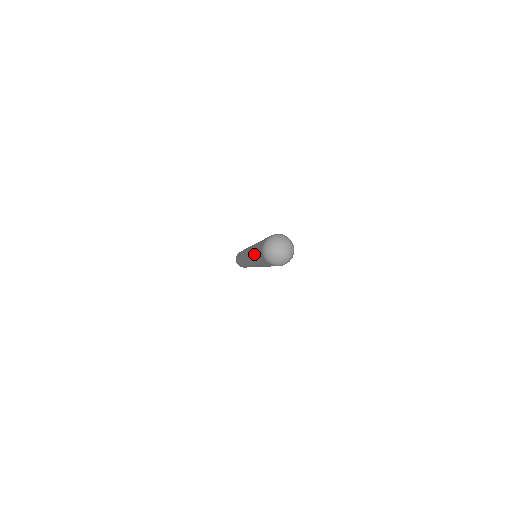
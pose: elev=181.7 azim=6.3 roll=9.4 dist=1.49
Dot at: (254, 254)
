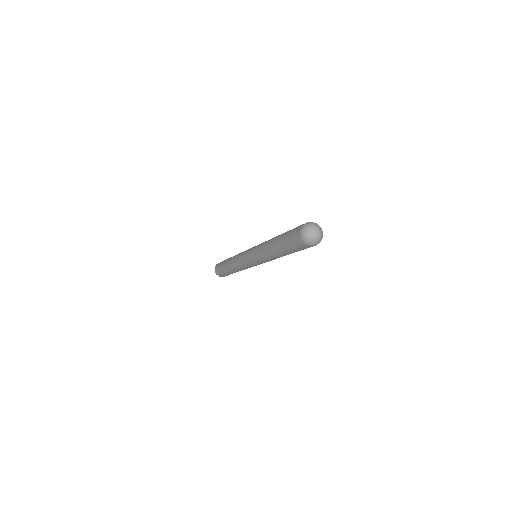
Dot at: (278, 238)
